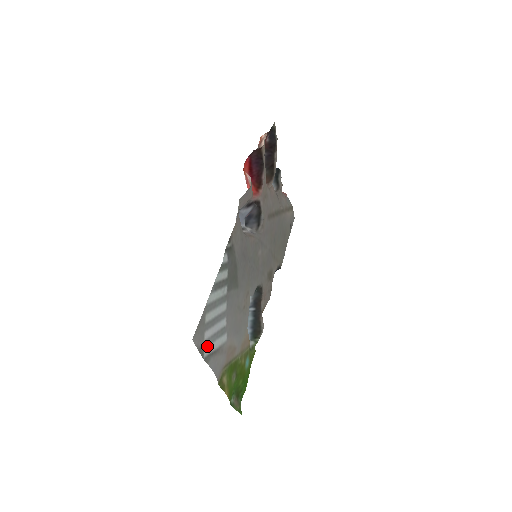
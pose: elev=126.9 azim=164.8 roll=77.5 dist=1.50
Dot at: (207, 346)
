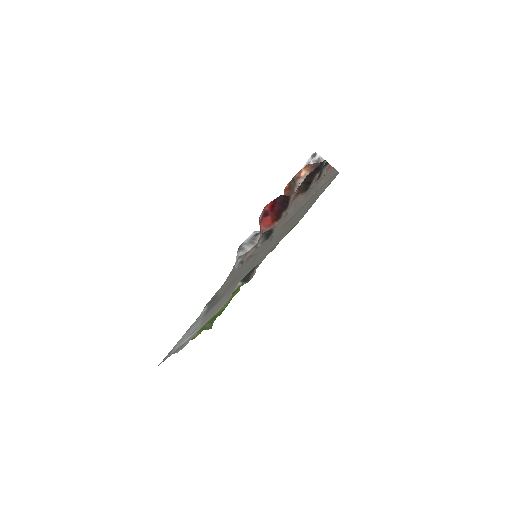
Dot at: (175, 349)
